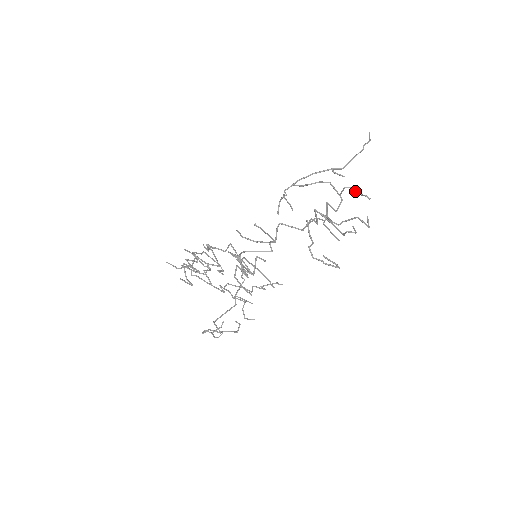
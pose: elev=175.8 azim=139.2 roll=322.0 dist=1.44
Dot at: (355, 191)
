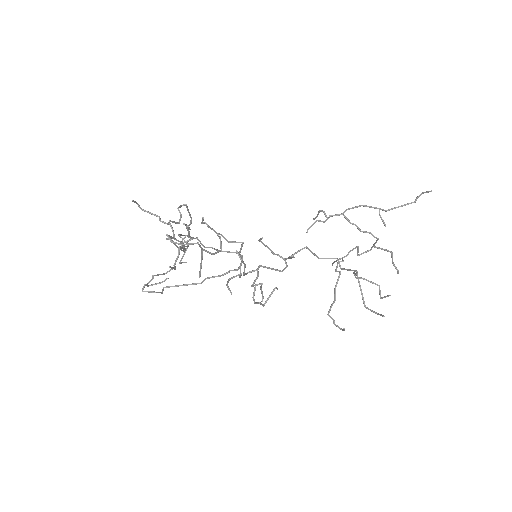
Dot at: (392, 259)
